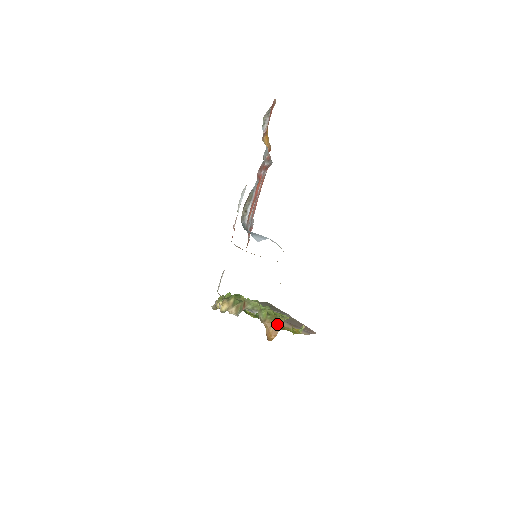
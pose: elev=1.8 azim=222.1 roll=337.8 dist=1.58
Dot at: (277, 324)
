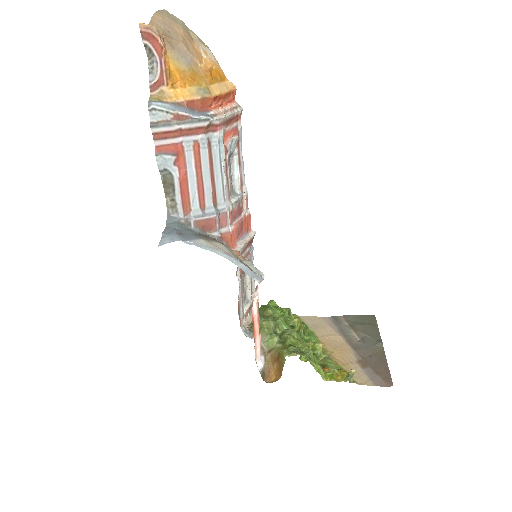
Dot at: (280, 360)
